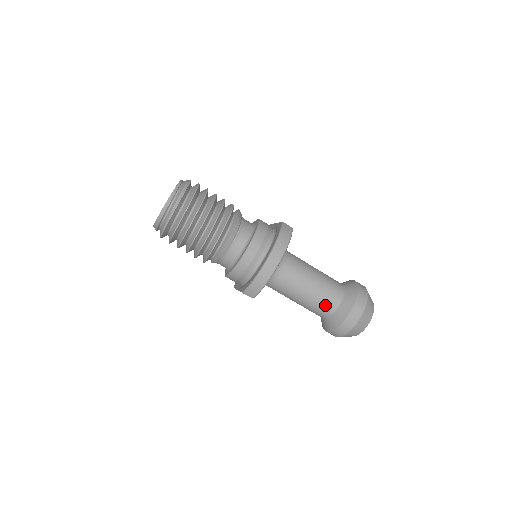
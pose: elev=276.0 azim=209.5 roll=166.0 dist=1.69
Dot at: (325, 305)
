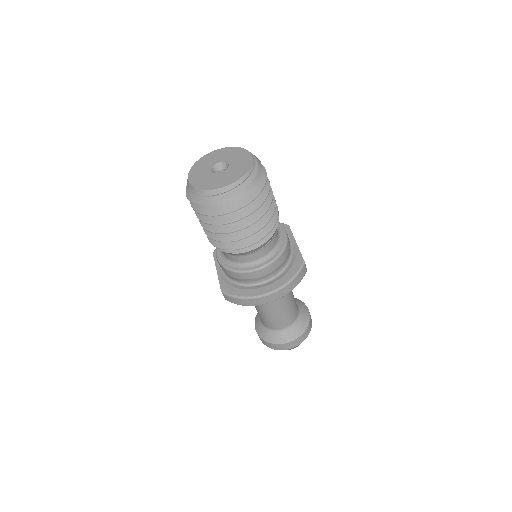
Dot at: (274, 324)
